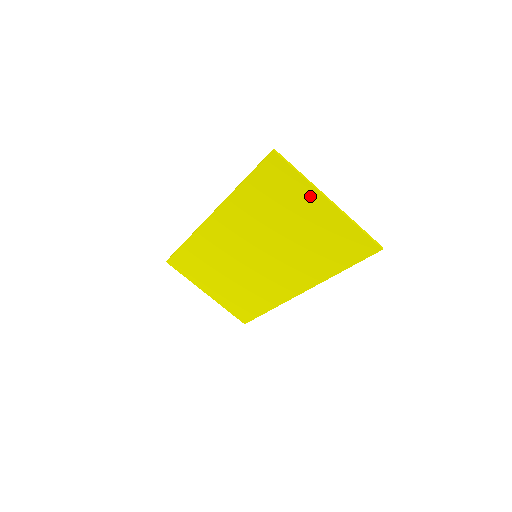
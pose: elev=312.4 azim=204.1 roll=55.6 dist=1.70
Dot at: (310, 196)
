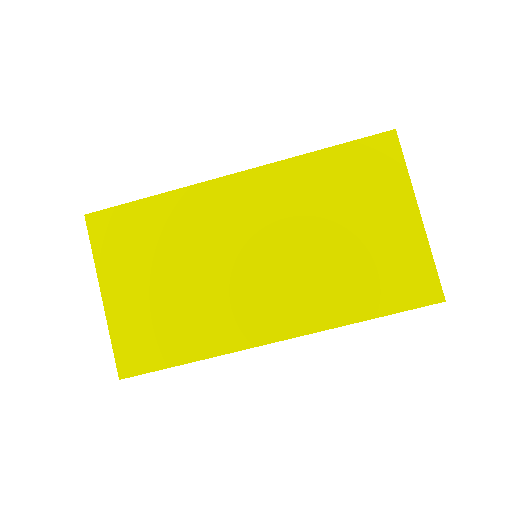
Dot at: (400, 198)
